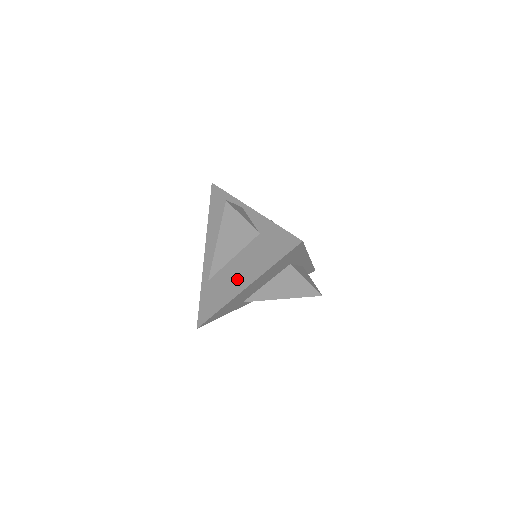
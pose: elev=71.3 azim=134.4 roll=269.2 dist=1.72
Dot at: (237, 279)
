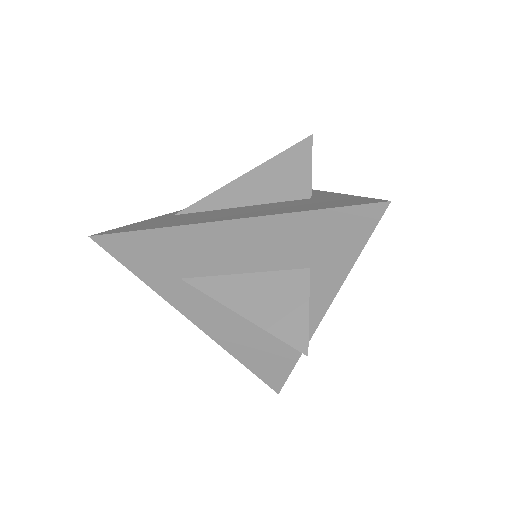
Dot at: (226, 215)
